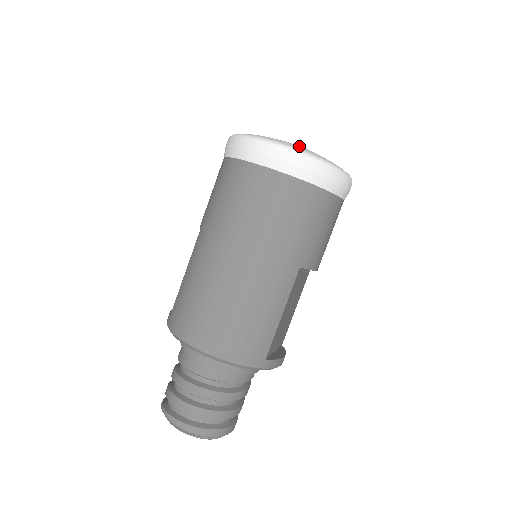
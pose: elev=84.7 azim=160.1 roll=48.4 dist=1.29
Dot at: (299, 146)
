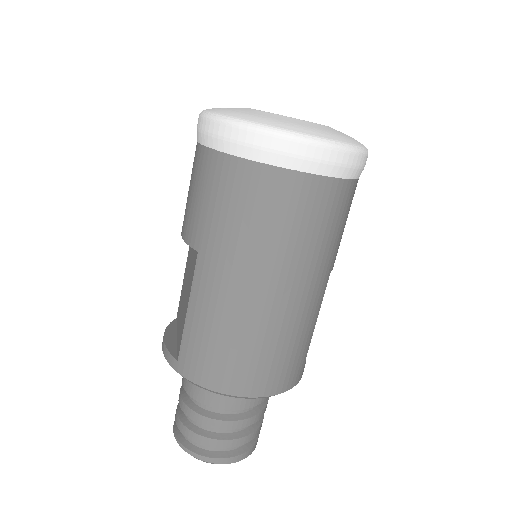
Dot at: (318, 126)
